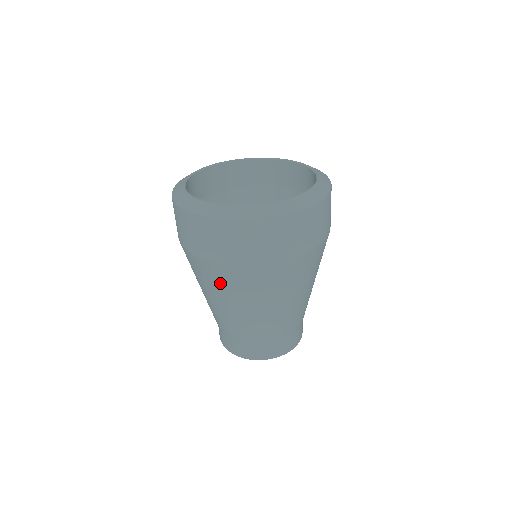
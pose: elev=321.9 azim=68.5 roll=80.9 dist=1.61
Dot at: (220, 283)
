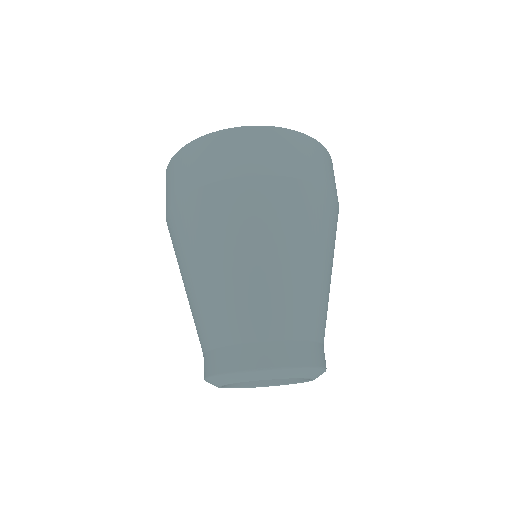
Dot at: (256, 212)
